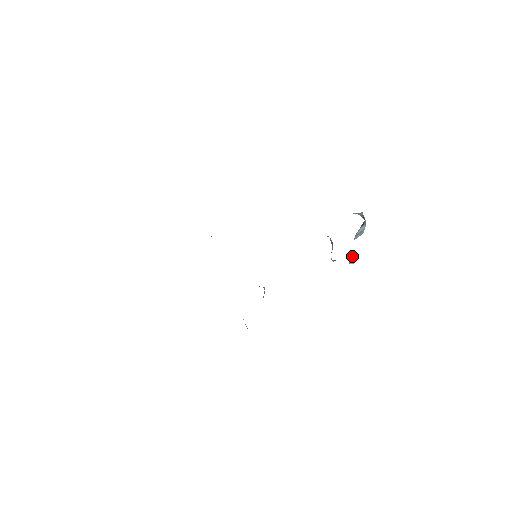
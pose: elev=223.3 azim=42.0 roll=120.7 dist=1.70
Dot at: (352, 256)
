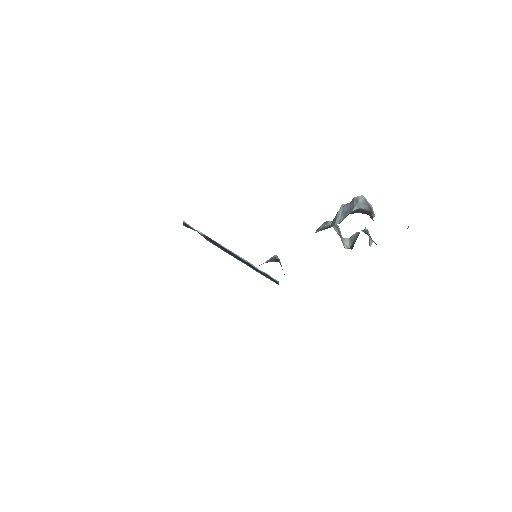
Dot at: (369, 239)
